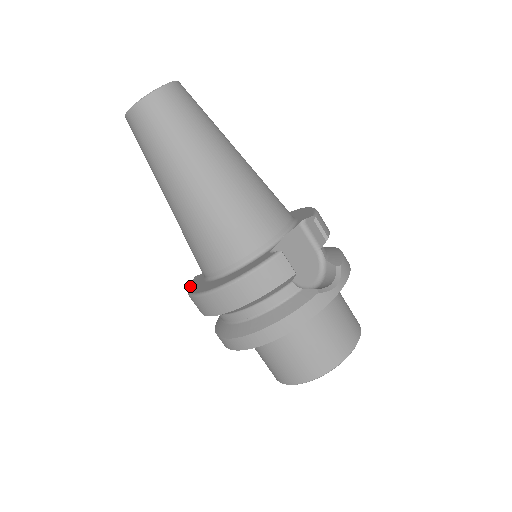
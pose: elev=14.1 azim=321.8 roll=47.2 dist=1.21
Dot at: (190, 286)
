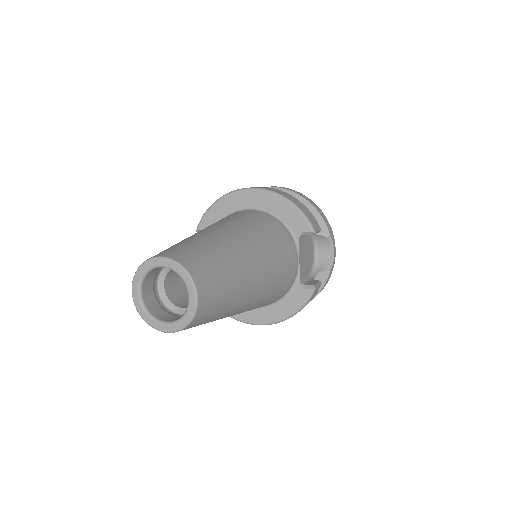
Dot at: occluded
